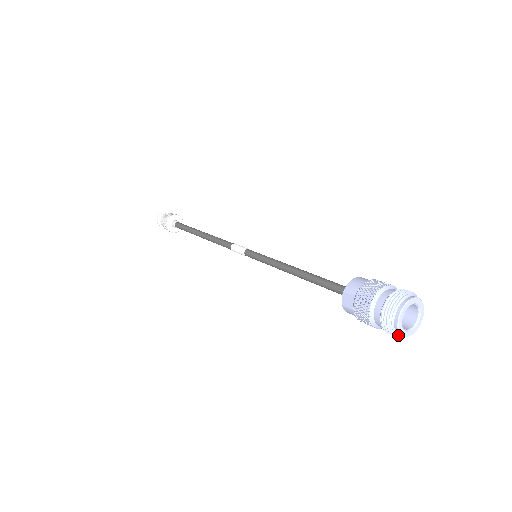
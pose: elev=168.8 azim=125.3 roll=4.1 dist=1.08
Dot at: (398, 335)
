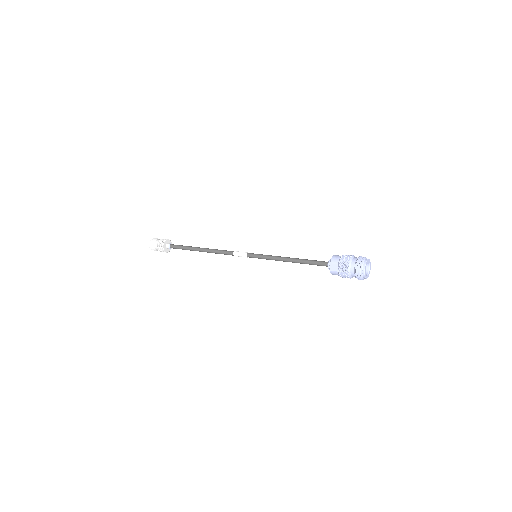
Dot at: (363, 278)
